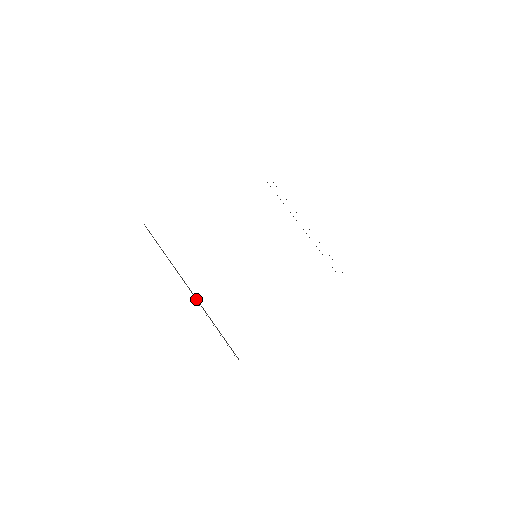
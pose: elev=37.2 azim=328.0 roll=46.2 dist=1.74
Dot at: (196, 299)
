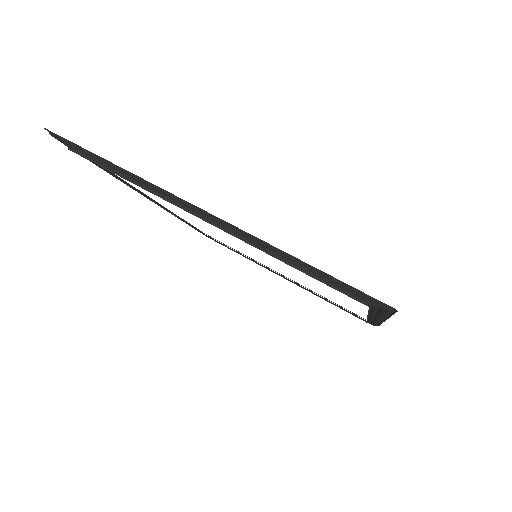
Dot at: (219, 228)
